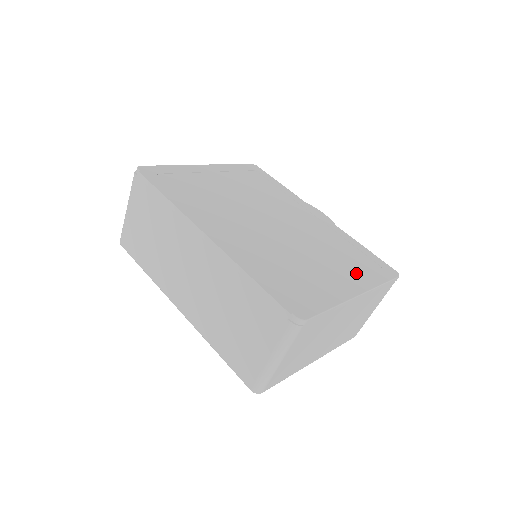
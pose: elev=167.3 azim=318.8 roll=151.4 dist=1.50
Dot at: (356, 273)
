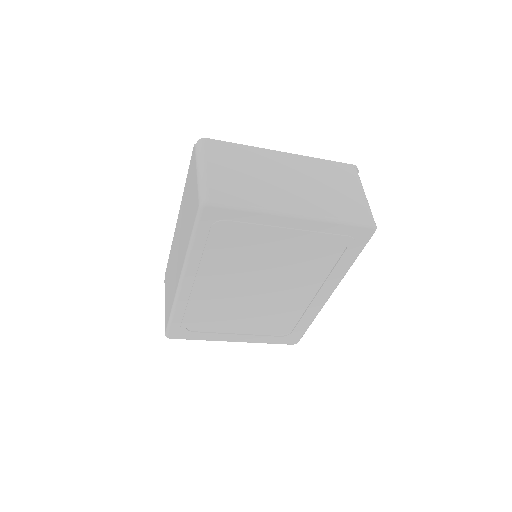
Dot at: occluded
